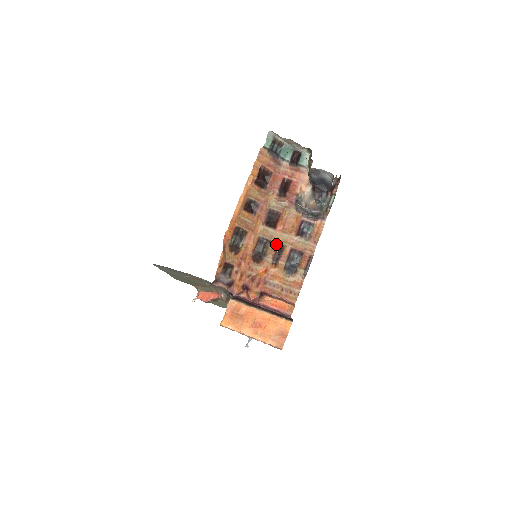
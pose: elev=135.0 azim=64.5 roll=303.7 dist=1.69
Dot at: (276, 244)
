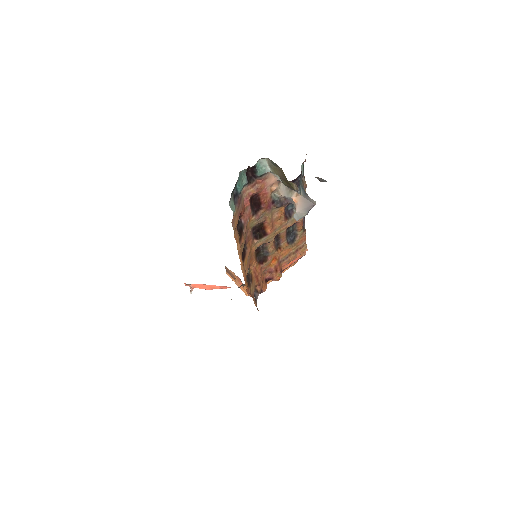
Dot at: (273, 240)
